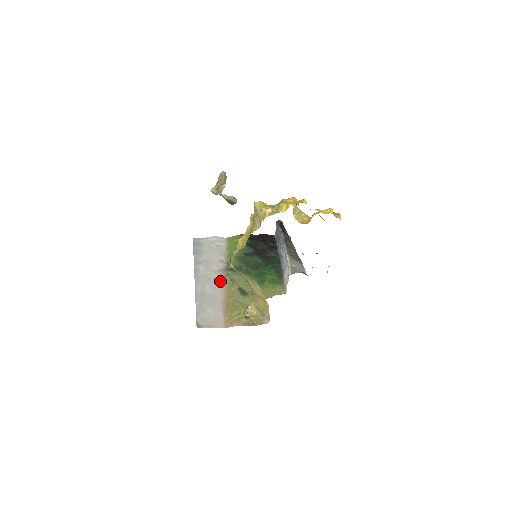
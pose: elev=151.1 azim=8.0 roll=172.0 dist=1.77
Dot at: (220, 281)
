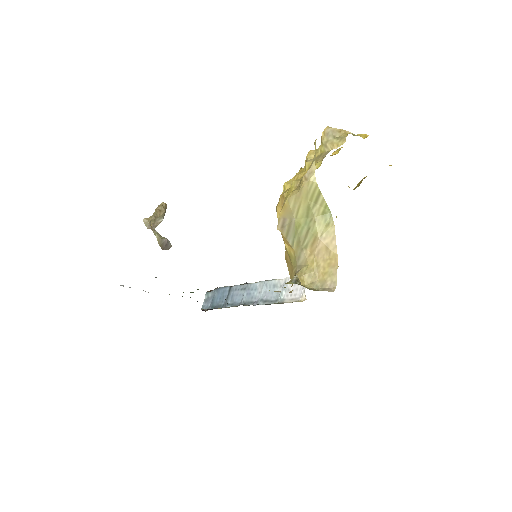
Dot at: occluded
